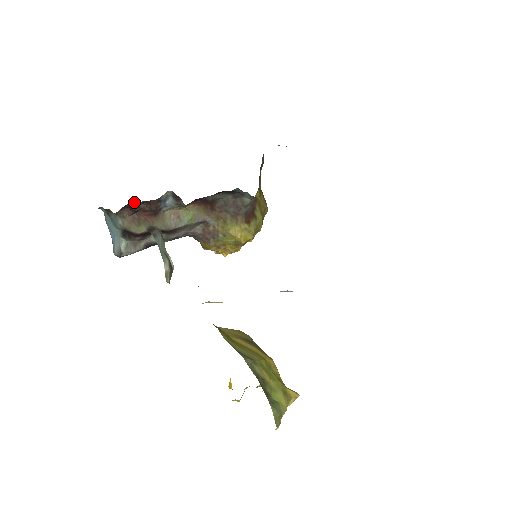
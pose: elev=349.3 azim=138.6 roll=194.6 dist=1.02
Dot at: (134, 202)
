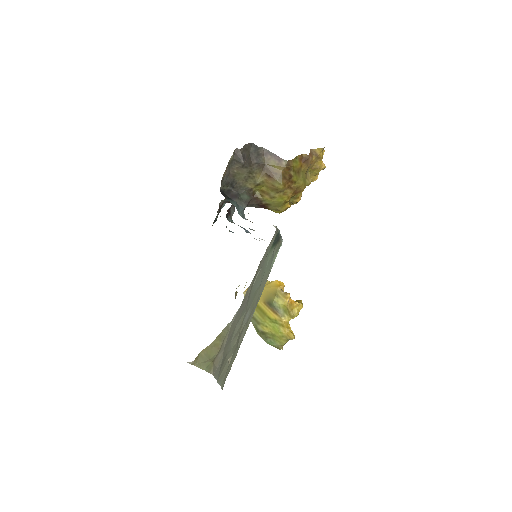
Dot at: occluded
